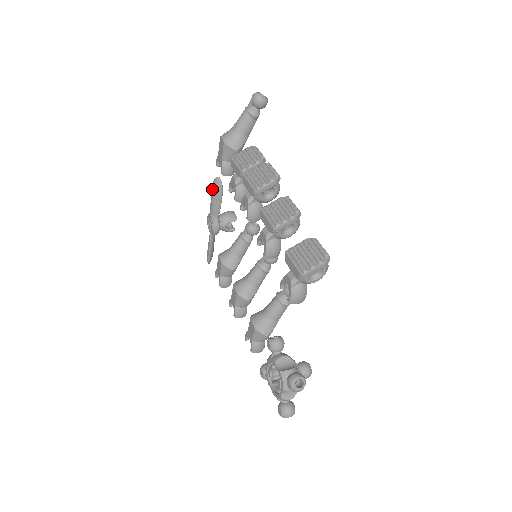
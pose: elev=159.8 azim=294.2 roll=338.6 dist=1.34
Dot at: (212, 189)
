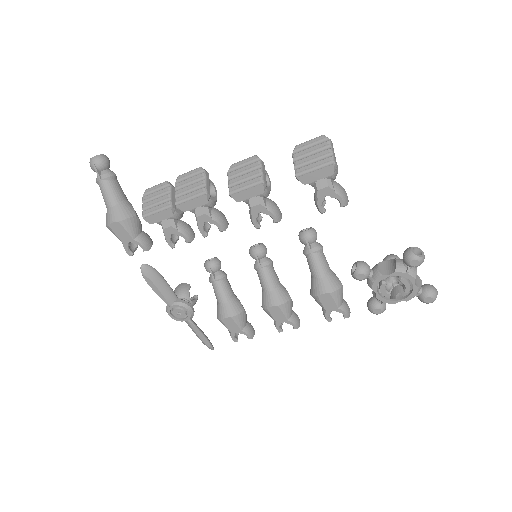
Dot at: (148, 282)
